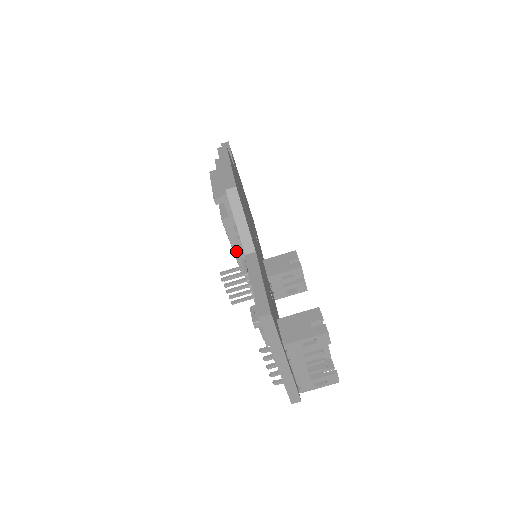
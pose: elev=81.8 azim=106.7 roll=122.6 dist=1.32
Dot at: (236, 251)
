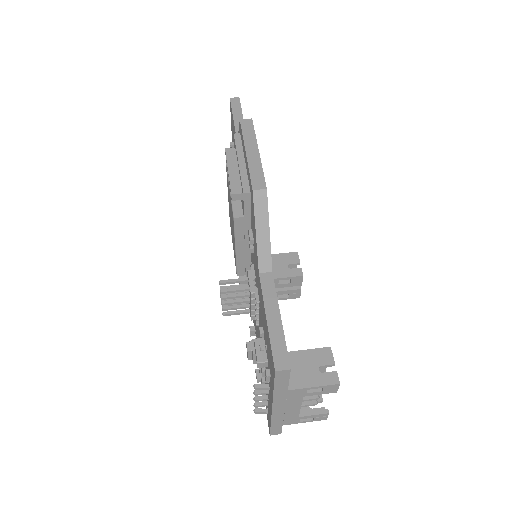
Dot at: (239, 253)
